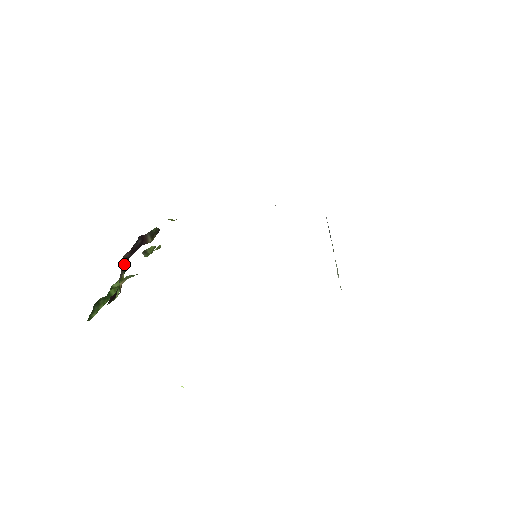
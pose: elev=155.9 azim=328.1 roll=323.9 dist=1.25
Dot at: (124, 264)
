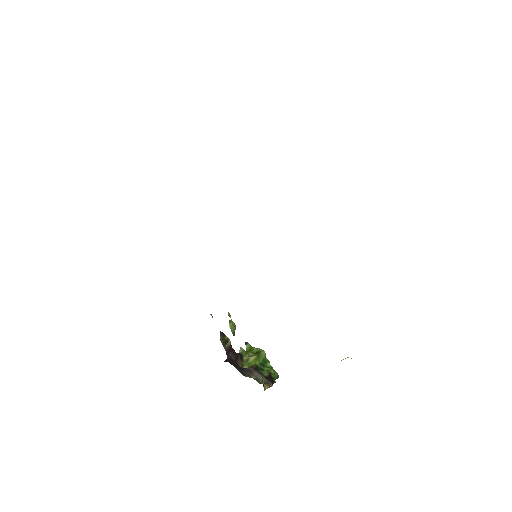
Dot at: occluded
